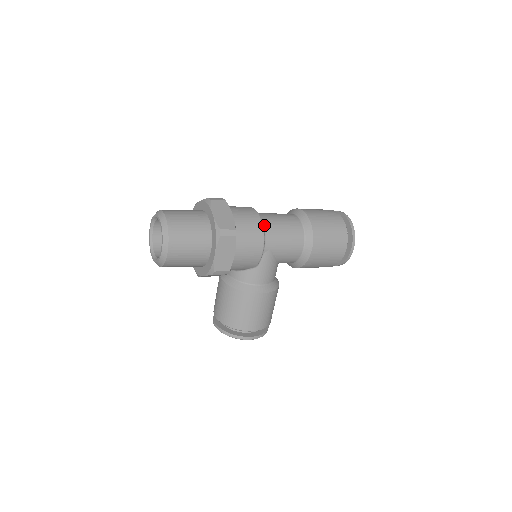
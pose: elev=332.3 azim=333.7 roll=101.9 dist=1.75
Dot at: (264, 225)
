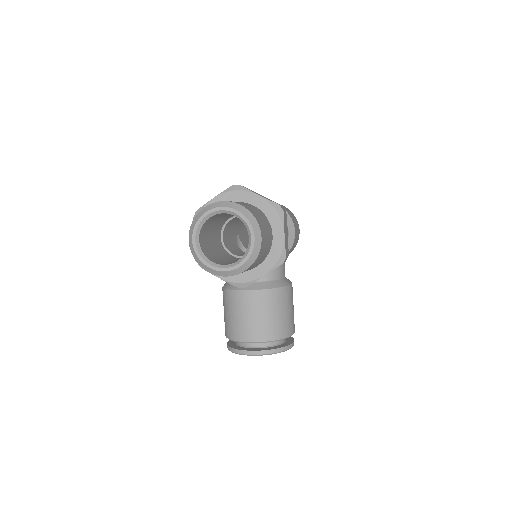
Dot at: occluded
